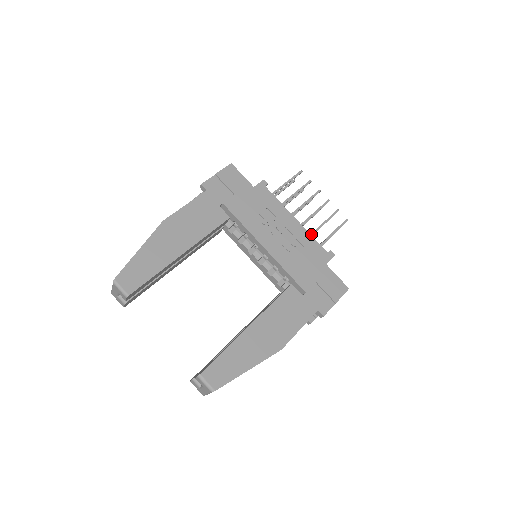
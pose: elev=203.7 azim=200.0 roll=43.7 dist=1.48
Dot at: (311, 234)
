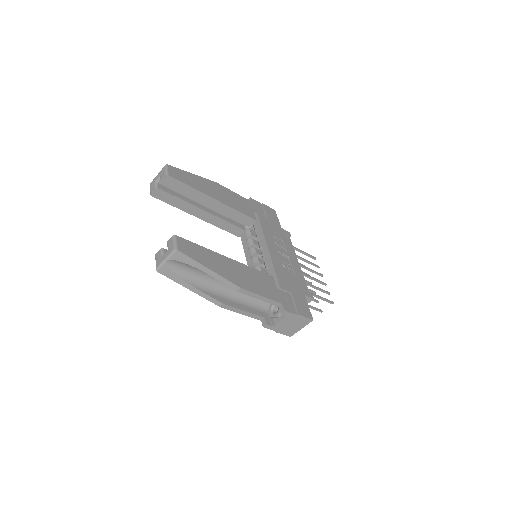
Dot at: occluded
